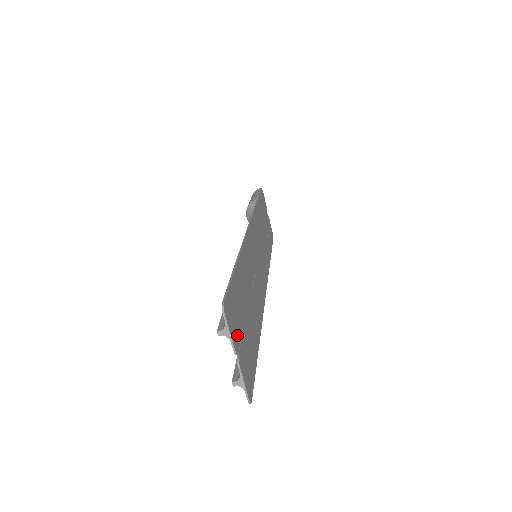
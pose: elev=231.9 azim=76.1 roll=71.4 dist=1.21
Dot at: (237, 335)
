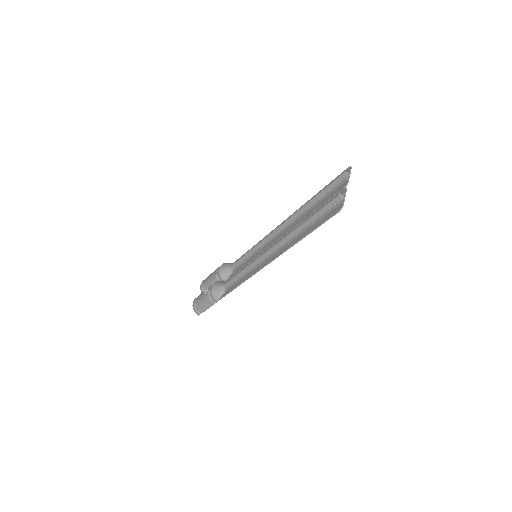
Dot at: (339, 189)
